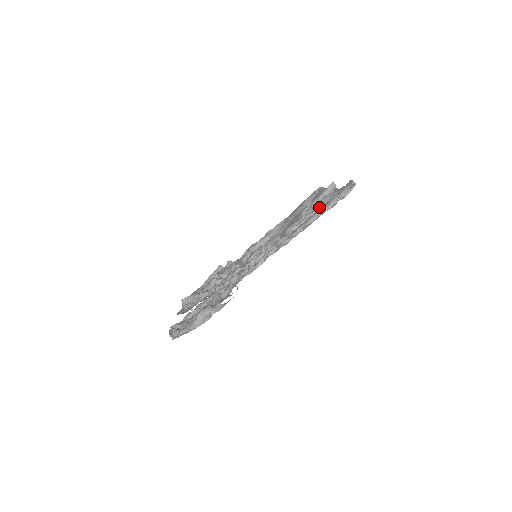
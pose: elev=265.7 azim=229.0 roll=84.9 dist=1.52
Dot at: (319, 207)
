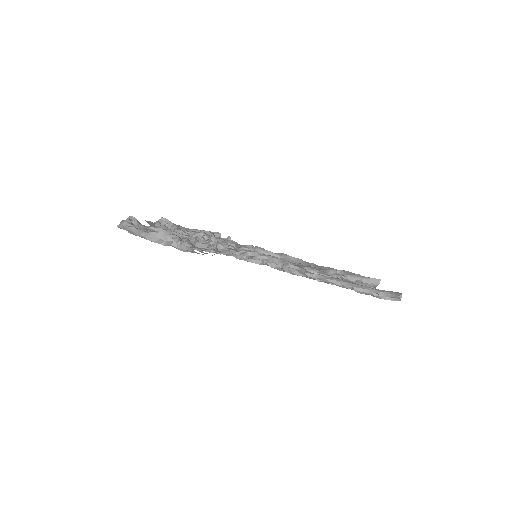
Dot at: occluded
